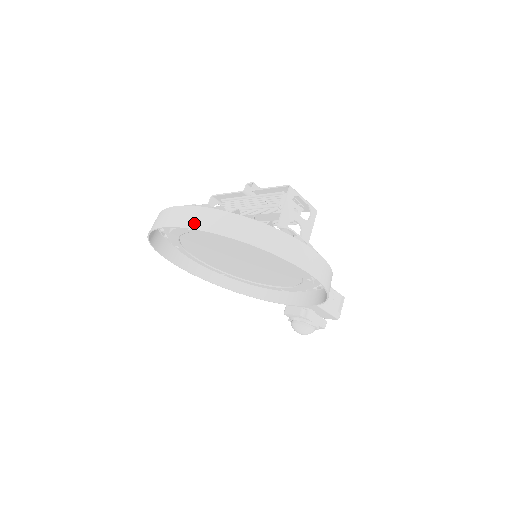
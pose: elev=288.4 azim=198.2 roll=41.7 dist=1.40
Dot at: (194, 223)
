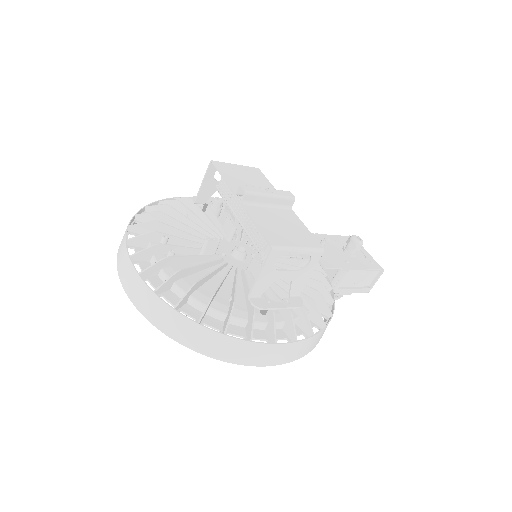
Dot at: (139, 303)
